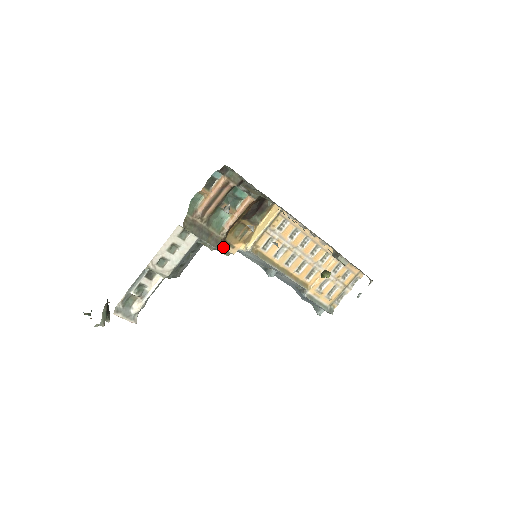
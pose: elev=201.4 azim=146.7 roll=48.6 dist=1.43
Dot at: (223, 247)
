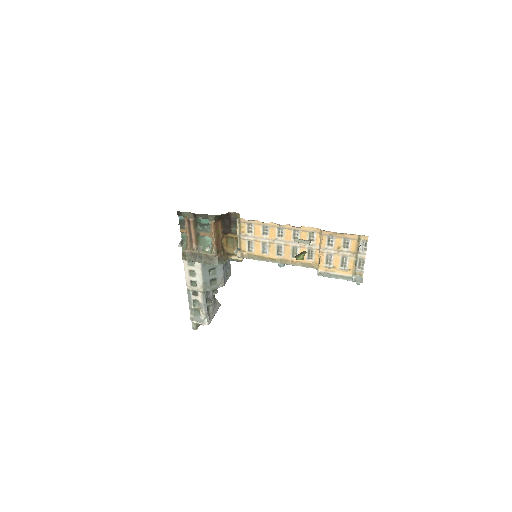
Dot at: (221, 261)
